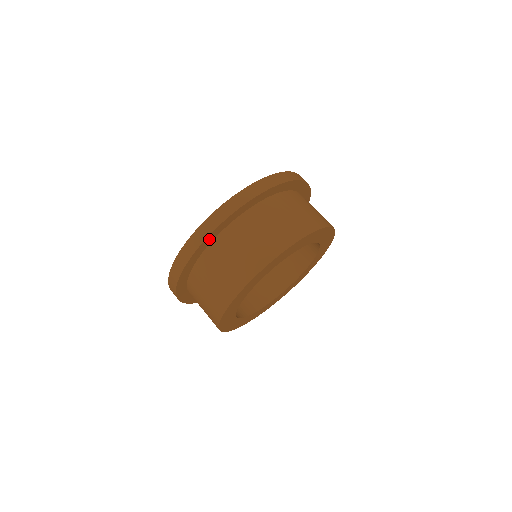
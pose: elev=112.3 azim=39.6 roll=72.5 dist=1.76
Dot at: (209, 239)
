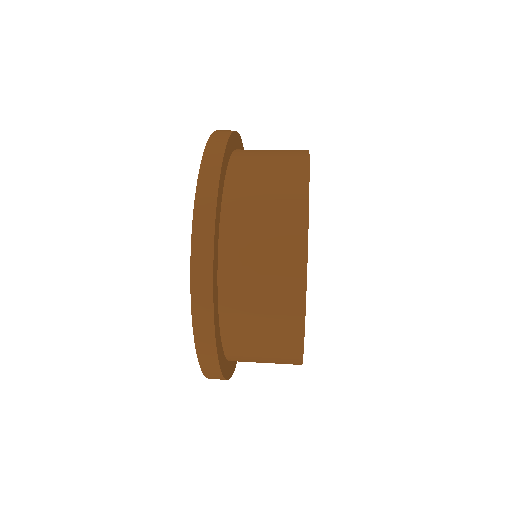
Dot at: (217, 216)
